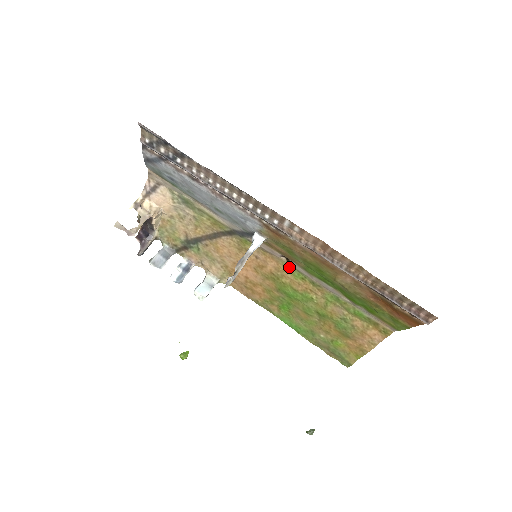
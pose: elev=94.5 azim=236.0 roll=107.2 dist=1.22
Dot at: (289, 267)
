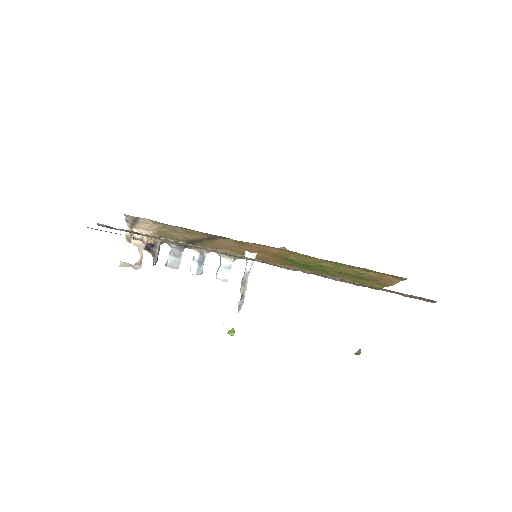
Dot at: (291, 252)
